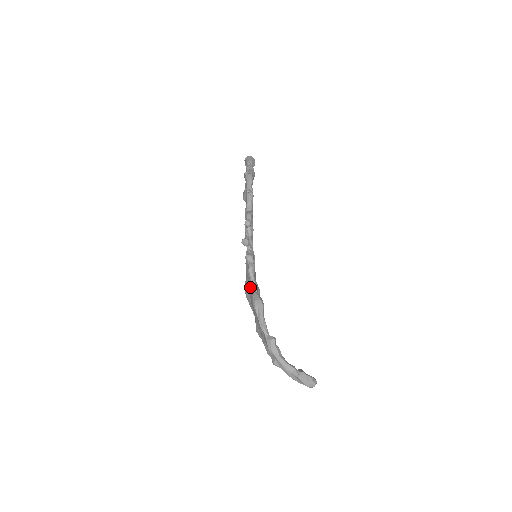
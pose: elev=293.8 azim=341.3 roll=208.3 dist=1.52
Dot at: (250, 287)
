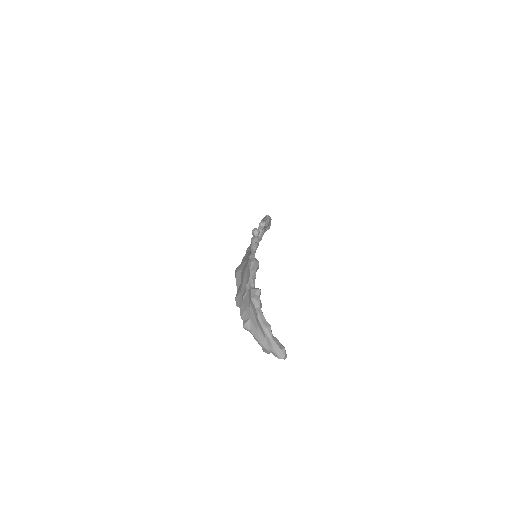
Dot at: (246, 261)
